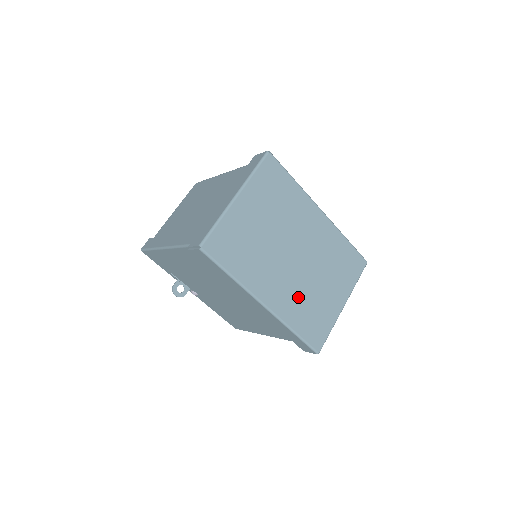
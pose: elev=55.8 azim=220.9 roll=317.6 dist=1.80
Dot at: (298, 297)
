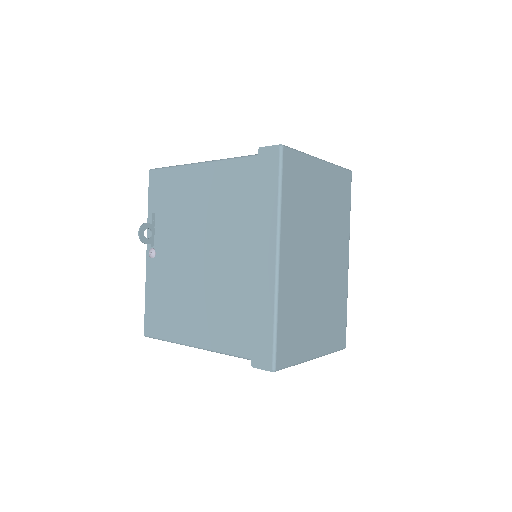
Dot at: (299, 293)
